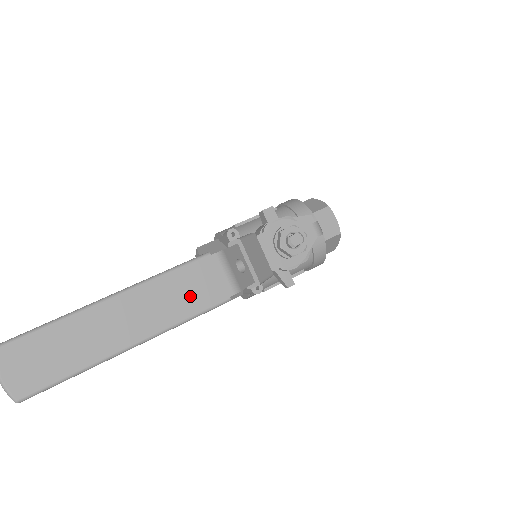
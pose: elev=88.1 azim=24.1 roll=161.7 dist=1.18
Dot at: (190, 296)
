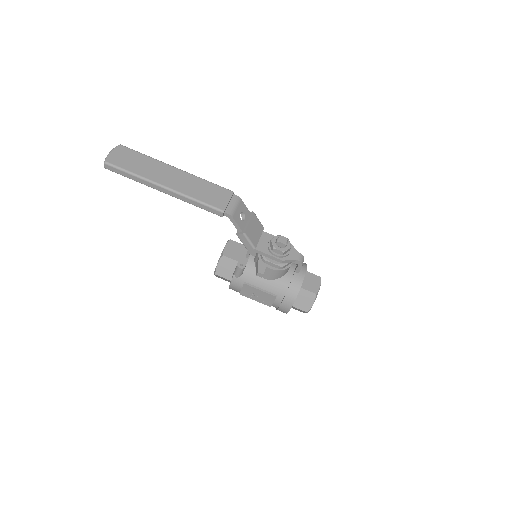
Dot at: (208, 195)
